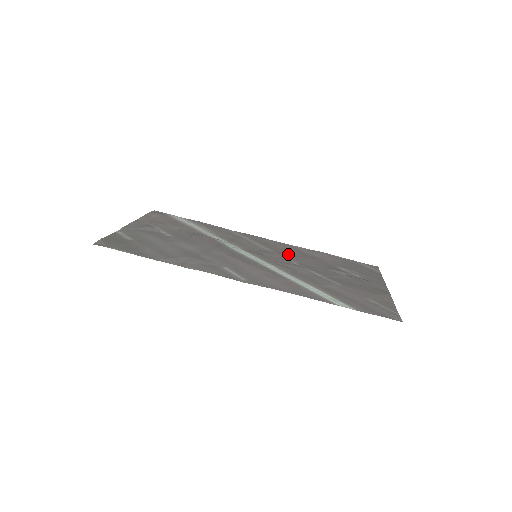
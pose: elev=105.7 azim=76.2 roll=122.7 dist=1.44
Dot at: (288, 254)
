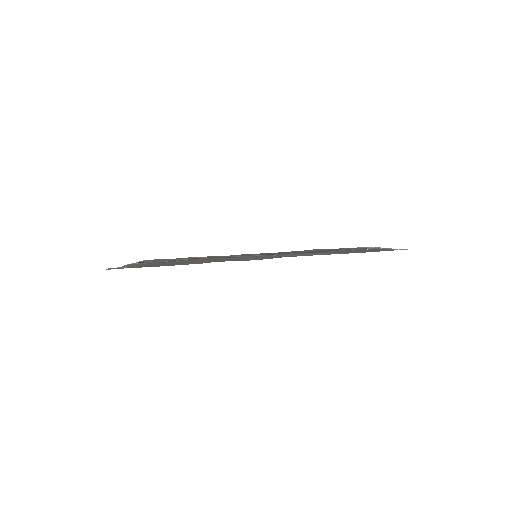
Dot at: occluded
